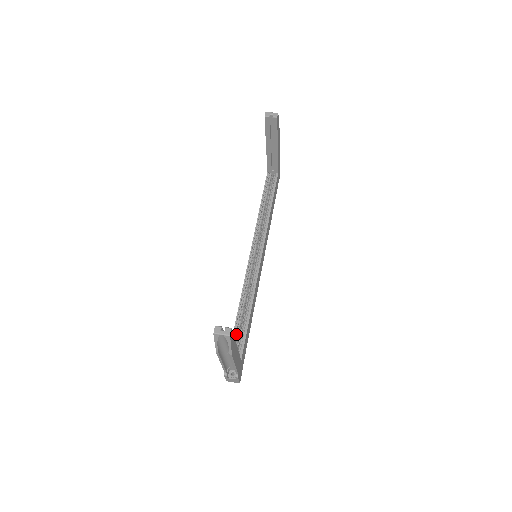
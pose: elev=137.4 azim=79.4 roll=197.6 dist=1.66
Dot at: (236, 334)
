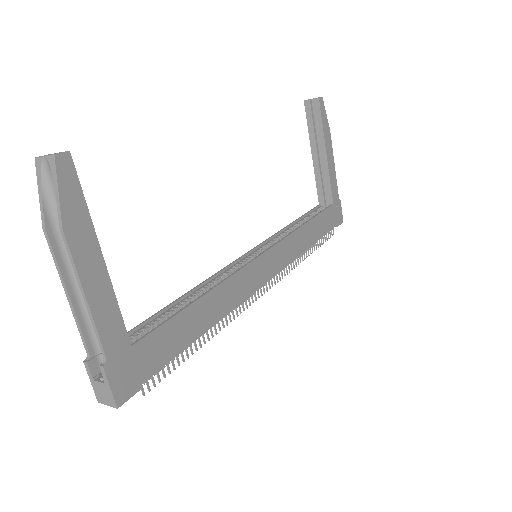
Dot at: occluded
